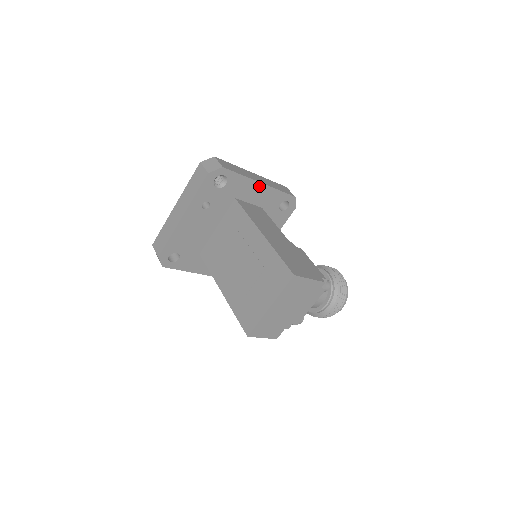
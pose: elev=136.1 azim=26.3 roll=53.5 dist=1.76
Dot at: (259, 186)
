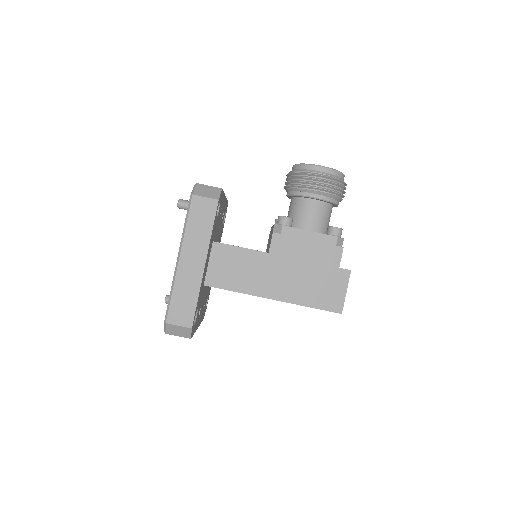
Dot at: (205, 265)
